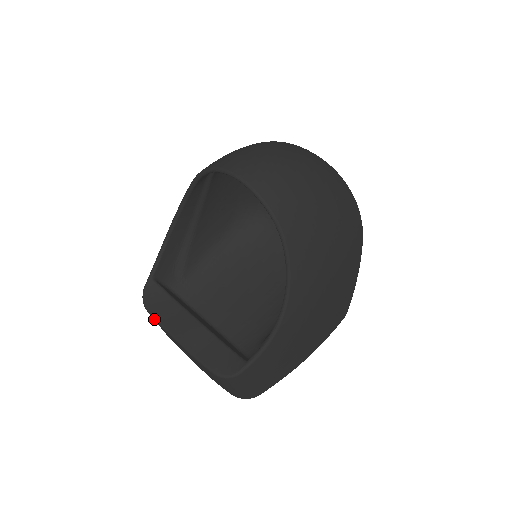
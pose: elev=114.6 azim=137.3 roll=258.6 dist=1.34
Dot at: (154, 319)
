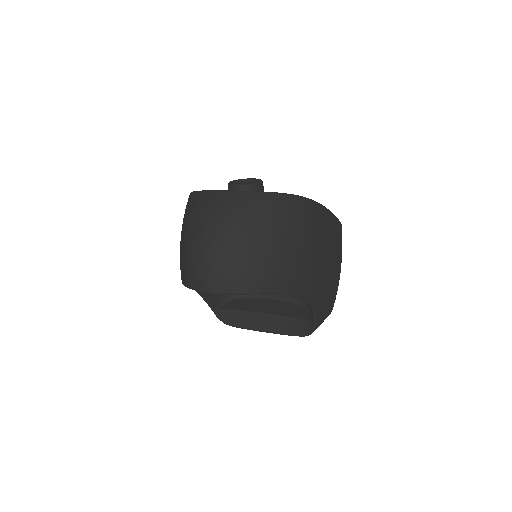
Dot at: (241, 328)
